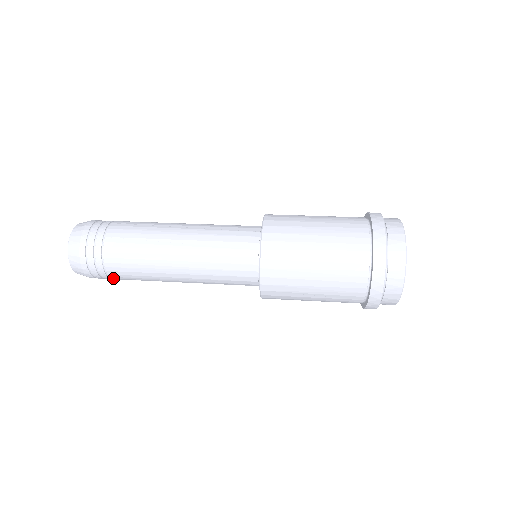
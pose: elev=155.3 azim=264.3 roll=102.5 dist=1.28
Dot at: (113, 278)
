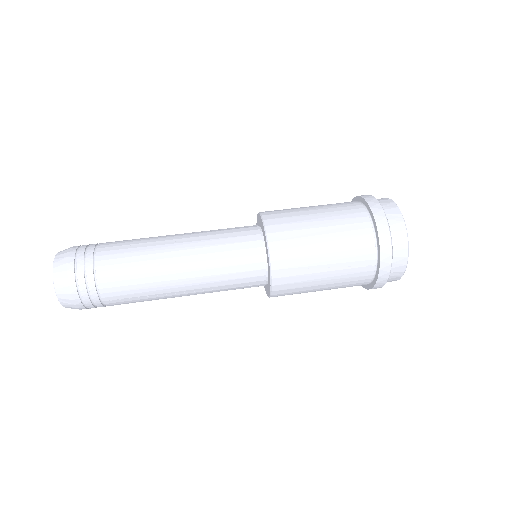
Dot at: (103, 297)
